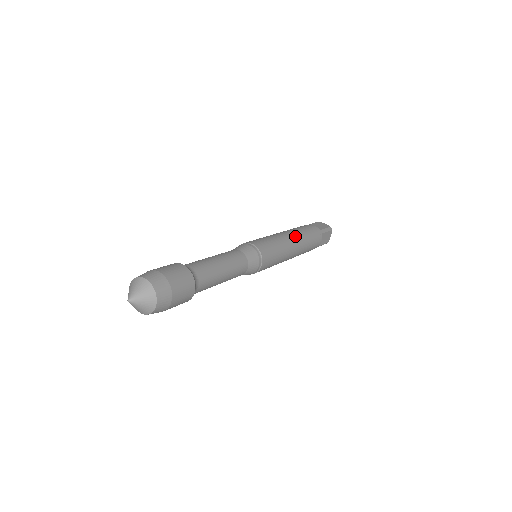
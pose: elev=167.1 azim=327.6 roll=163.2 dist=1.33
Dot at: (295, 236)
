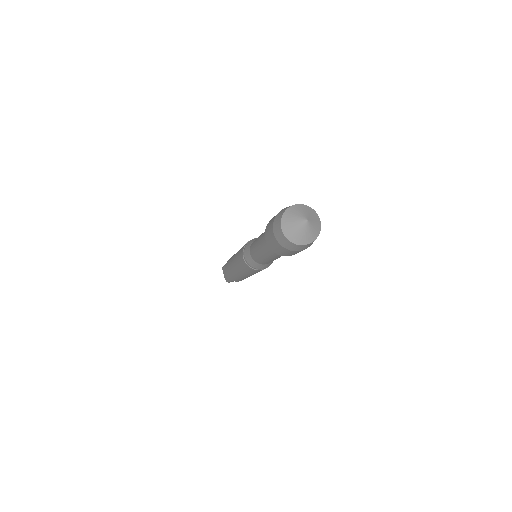
Dot at: occluded
